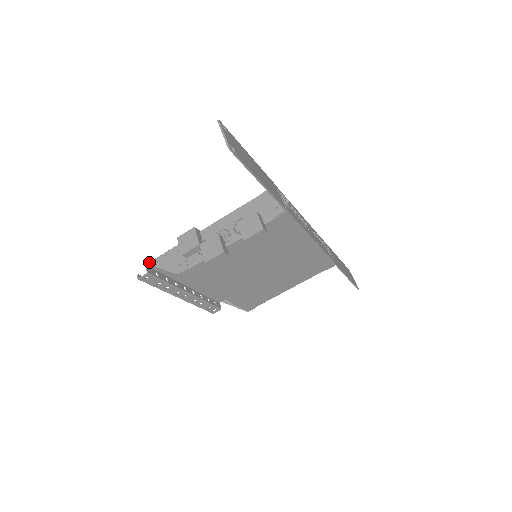
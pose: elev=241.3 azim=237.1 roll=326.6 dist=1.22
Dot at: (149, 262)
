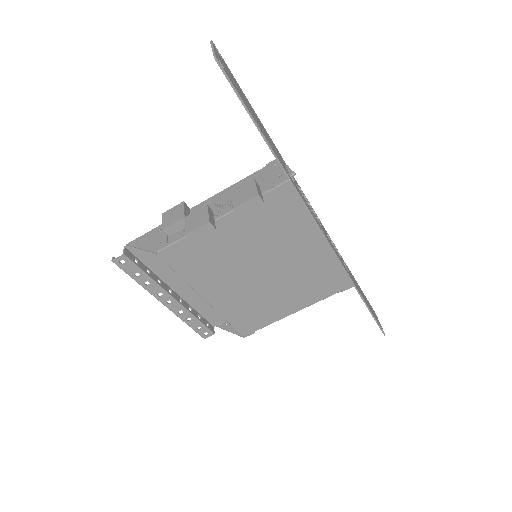
Dot at: occluded
